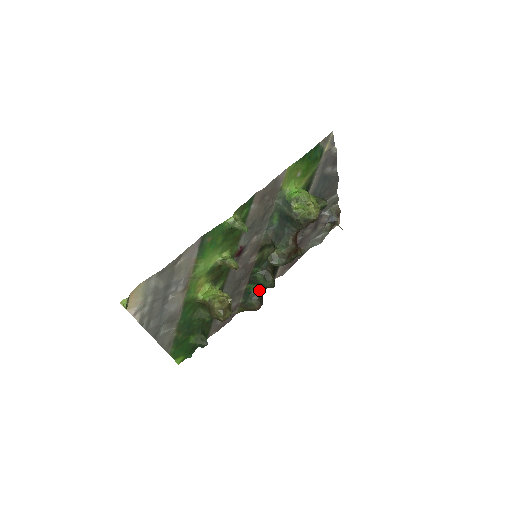
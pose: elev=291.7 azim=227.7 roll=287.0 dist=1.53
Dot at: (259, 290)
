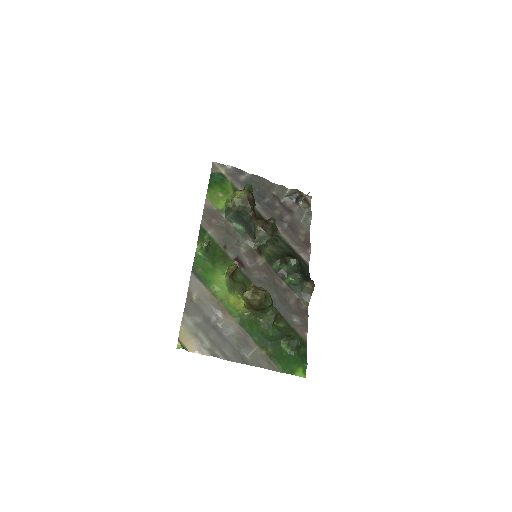
Dot at: (297, 276)
